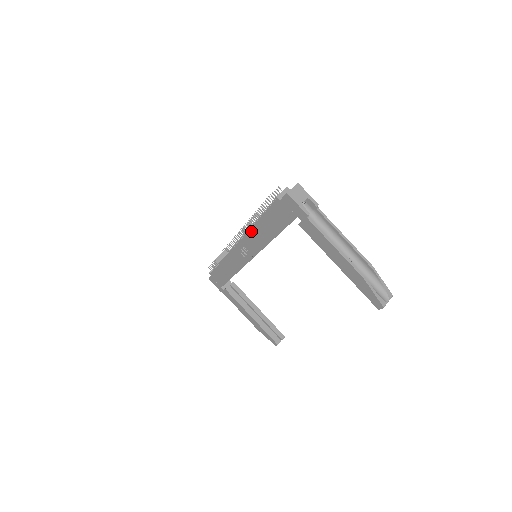
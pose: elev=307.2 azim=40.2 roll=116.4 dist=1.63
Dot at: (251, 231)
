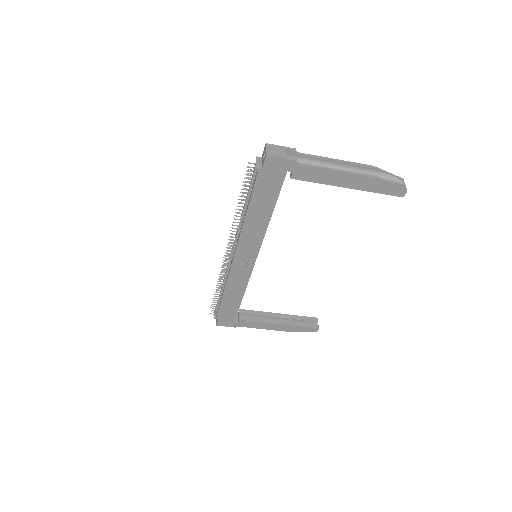
Dot at: (243, 230)
